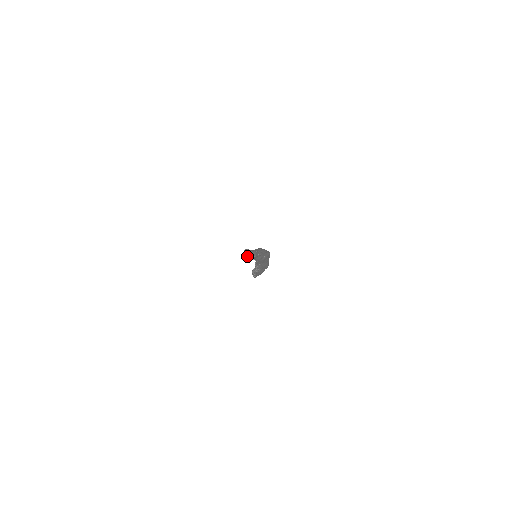
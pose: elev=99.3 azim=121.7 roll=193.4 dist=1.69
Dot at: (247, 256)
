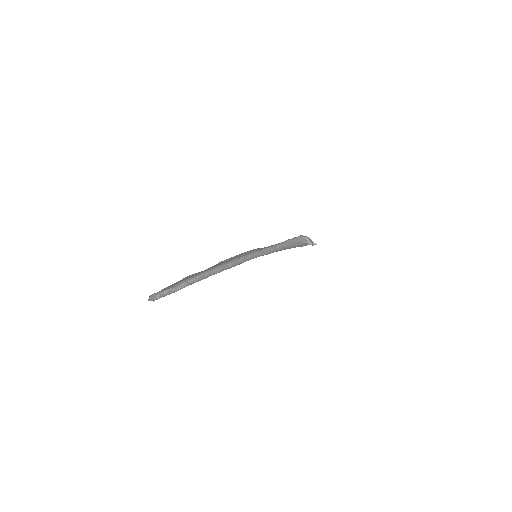
Dot at: (308, 241)
